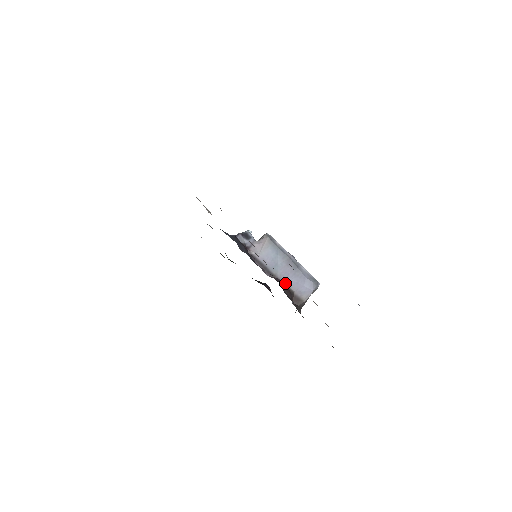
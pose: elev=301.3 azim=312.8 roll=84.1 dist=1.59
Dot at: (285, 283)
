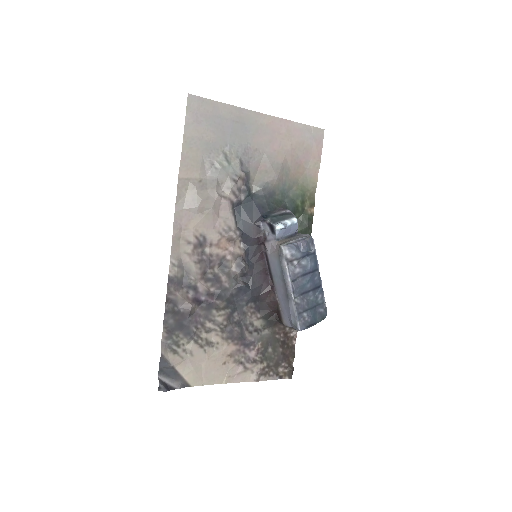
Dot at: (277, 296)
